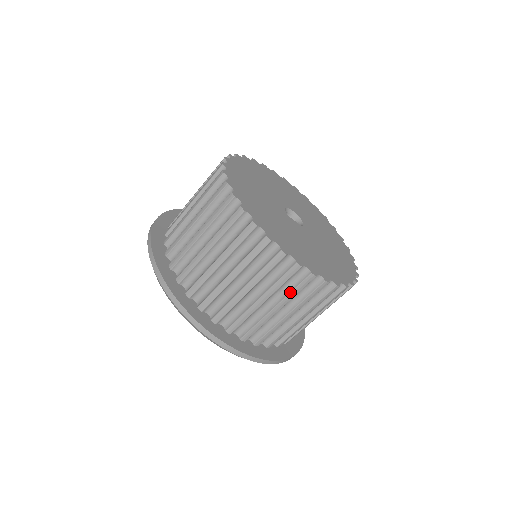
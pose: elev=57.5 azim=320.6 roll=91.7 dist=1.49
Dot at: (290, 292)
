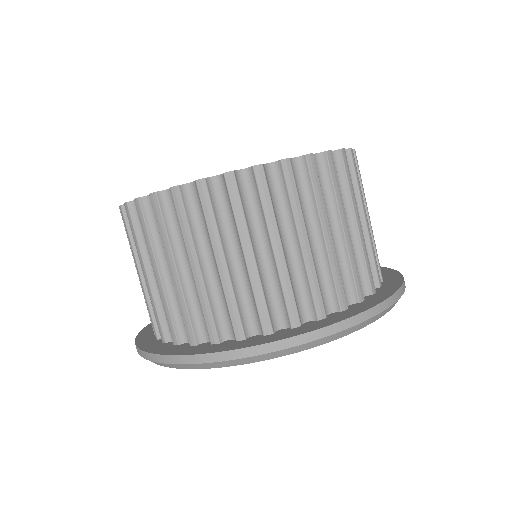
Dot at: (334, 194)
